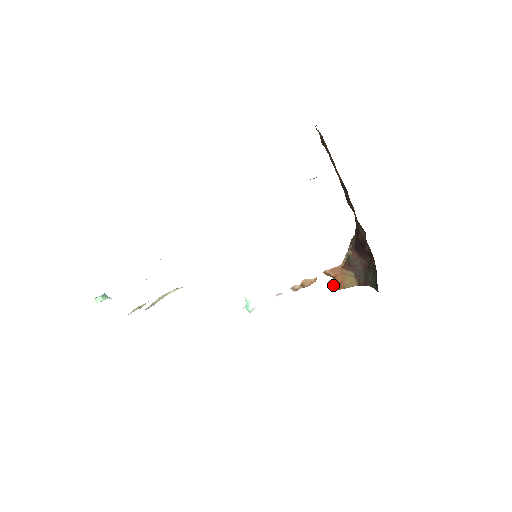
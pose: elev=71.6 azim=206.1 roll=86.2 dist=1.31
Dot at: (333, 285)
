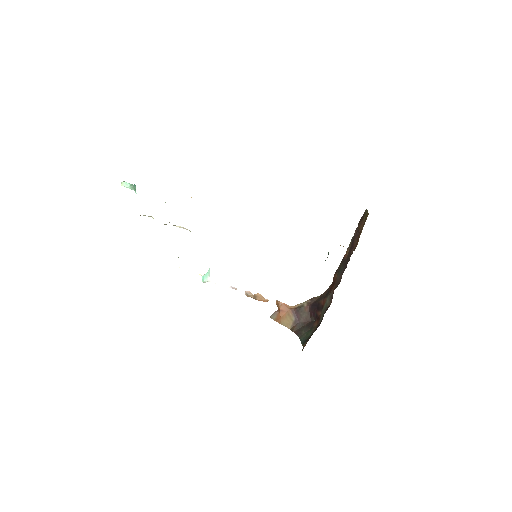
Dot at: (274, 314)
